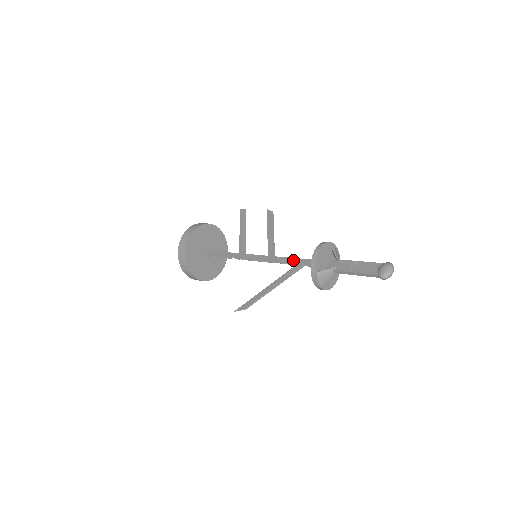
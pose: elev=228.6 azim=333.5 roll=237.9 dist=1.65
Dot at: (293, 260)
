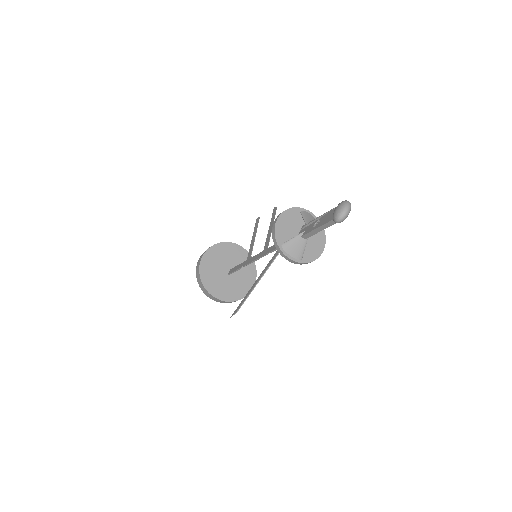
Dot at: occluded
